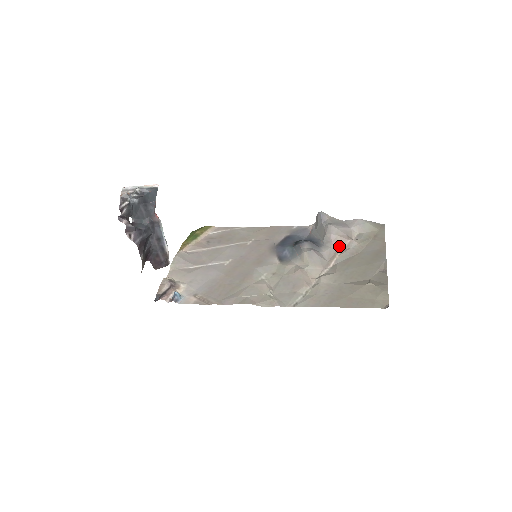
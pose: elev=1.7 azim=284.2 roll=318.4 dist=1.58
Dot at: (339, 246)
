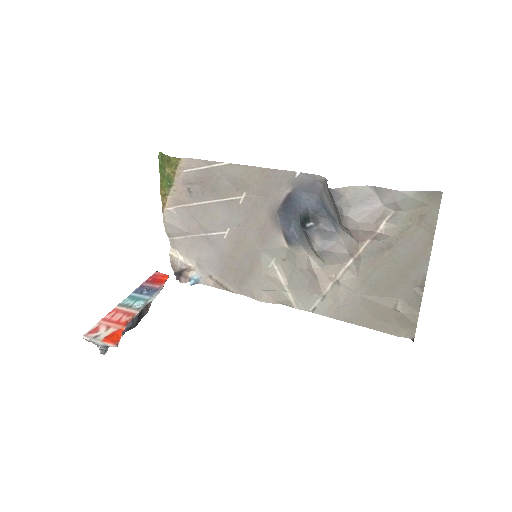
Dot at: (363, 238)
